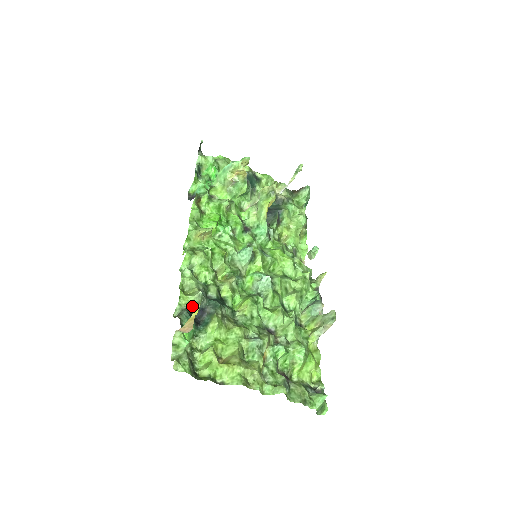
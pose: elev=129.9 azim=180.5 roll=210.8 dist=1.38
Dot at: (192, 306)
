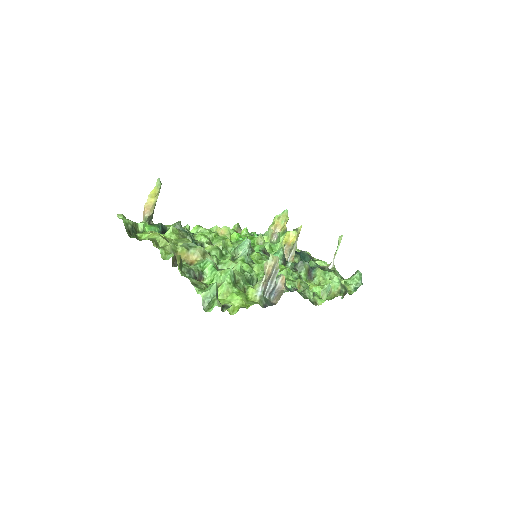
Dot at: occluded
